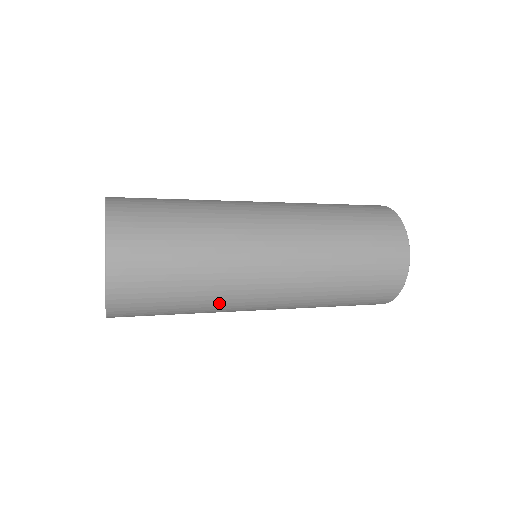
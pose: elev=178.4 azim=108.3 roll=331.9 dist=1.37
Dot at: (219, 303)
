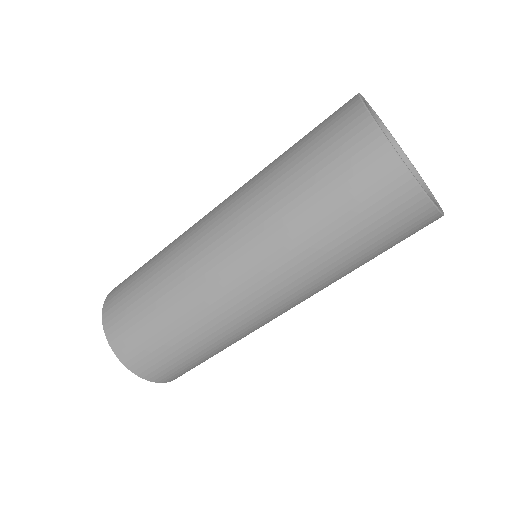
Dot at: (177, 278)
